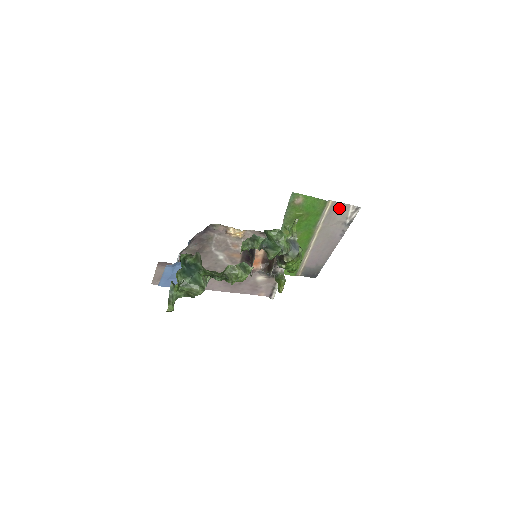
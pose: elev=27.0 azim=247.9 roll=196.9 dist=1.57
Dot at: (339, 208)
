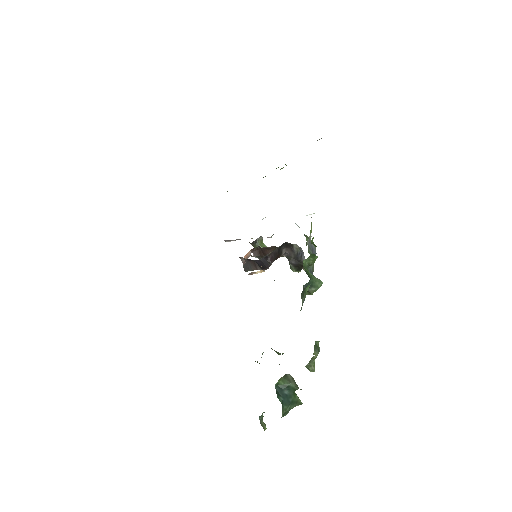
Dot at: occluded
